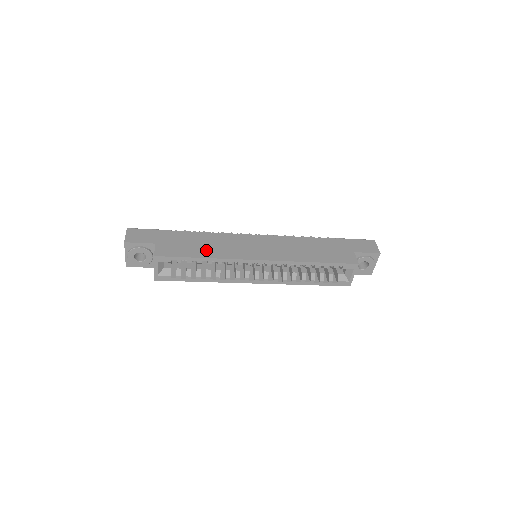
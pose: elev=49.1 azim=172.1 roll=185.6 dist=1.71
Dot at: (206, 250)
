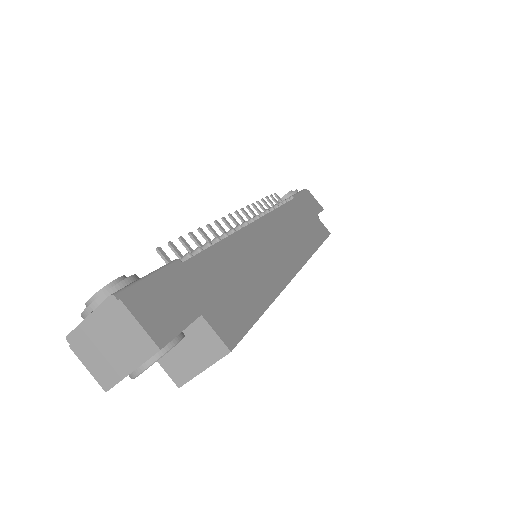
Dot at: (256, 286)
